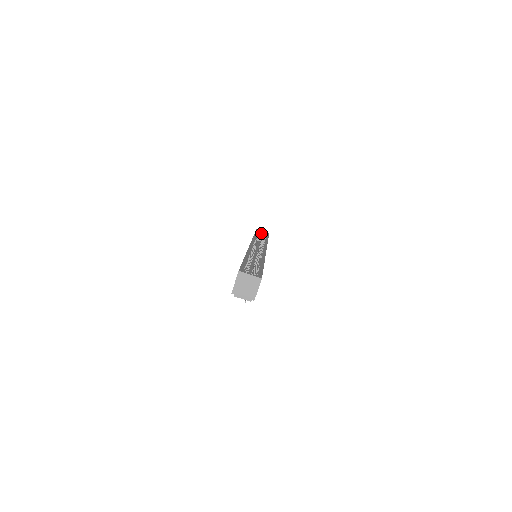
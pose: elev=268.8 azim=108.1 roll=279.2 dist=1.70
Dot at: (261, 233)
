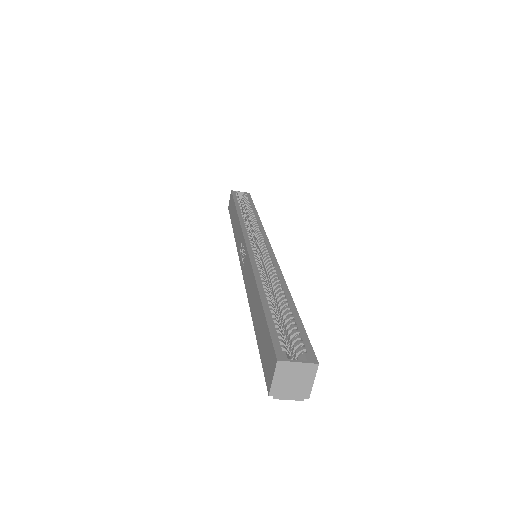
Dot at: (239, 195)
